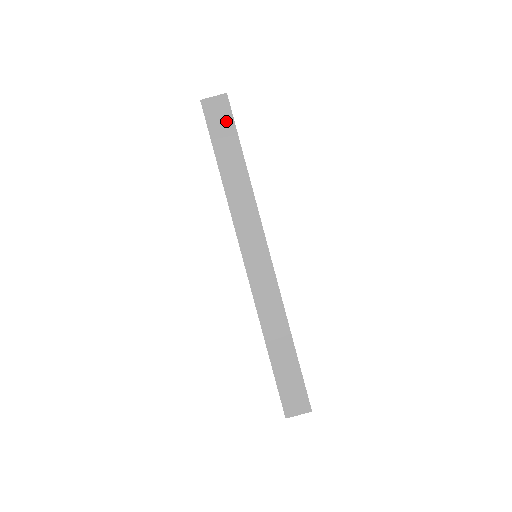
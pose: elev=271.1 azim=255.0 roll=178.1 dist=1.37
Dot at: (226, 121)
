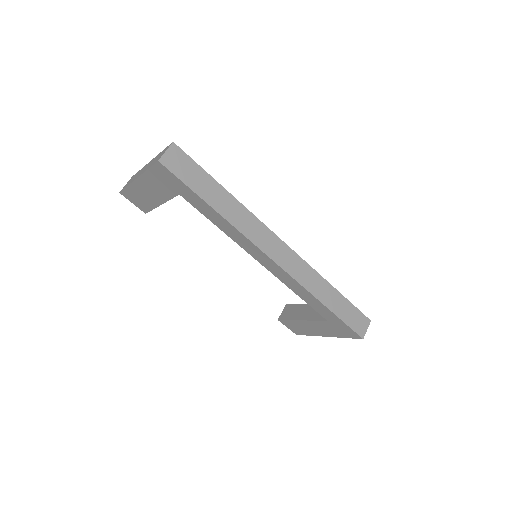
Dot at: (189, 165)
